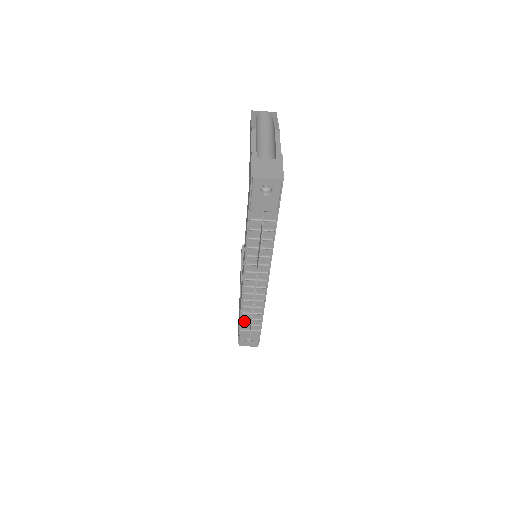
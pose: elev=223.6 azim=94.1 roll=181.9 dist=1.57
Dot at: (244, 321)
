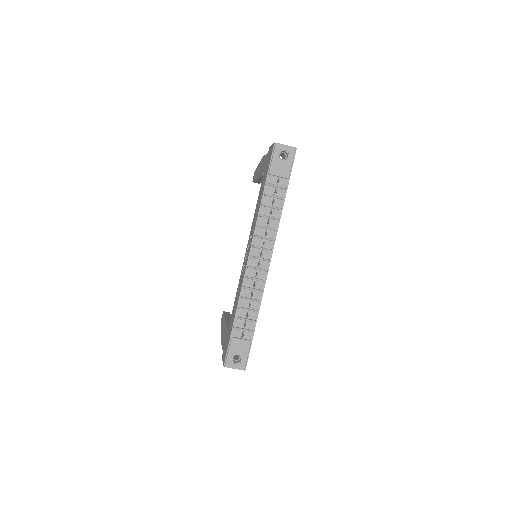
Dot at: (238, 324)
